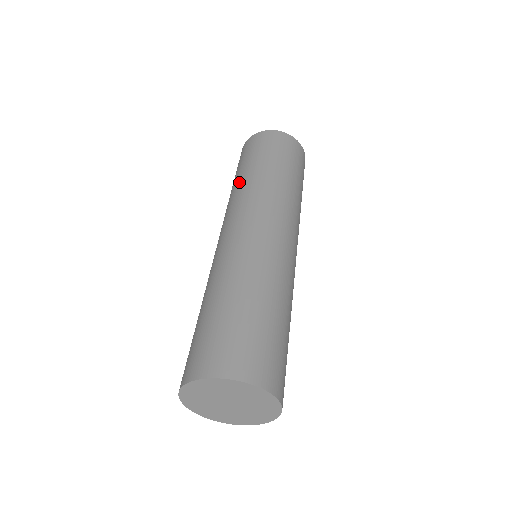
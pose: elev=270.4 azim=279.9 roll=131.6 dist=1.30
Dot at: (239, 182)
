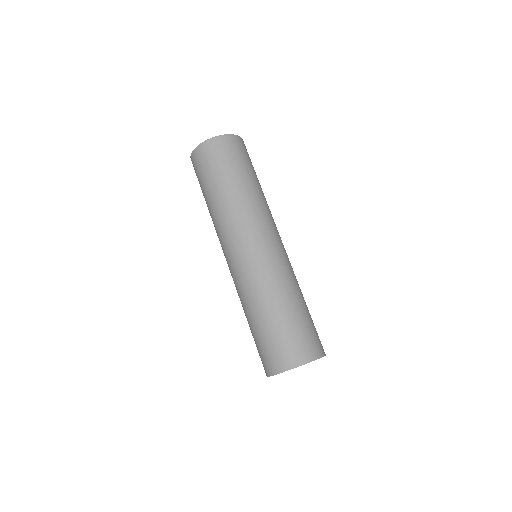
Dot at: (212, 208)
